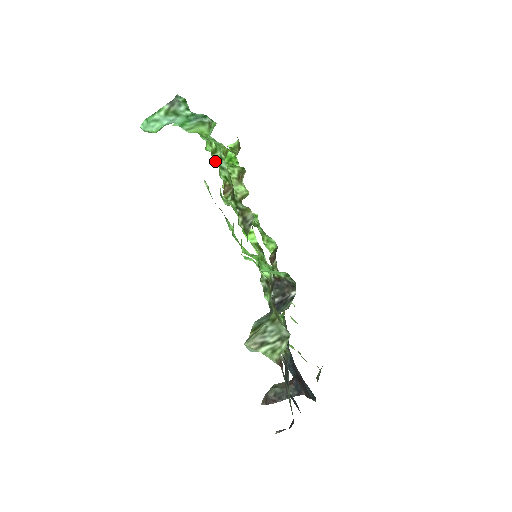
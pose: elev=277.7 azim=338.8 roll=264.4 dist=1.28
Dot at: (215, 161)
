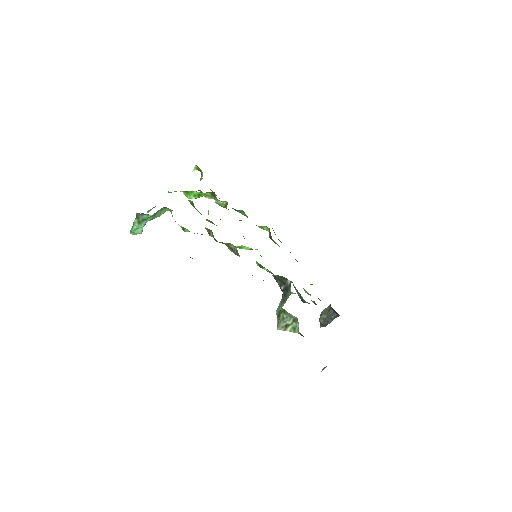
Dot at: occluded
